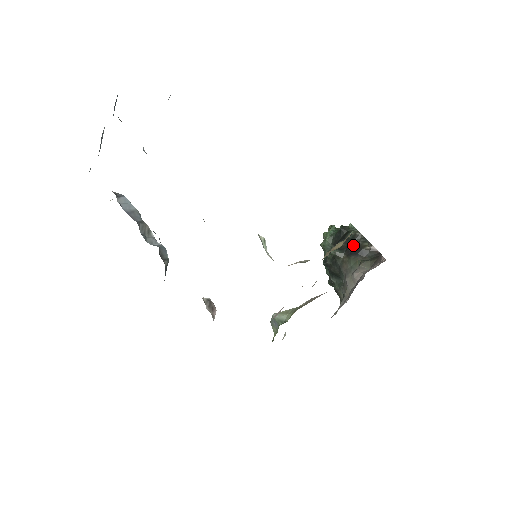
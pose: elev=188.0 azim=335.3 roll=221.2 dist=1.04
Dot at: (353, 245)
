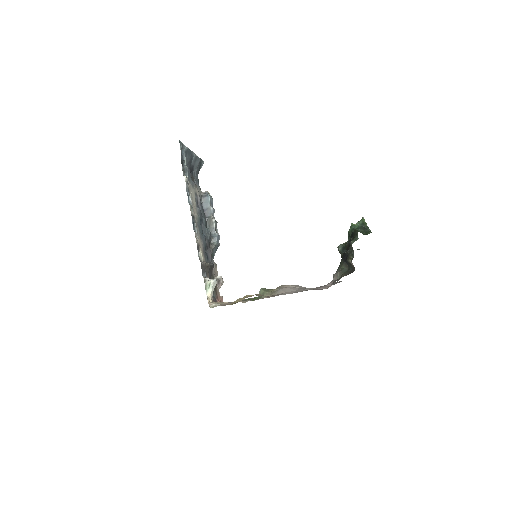
Dot at: (347, 252)
